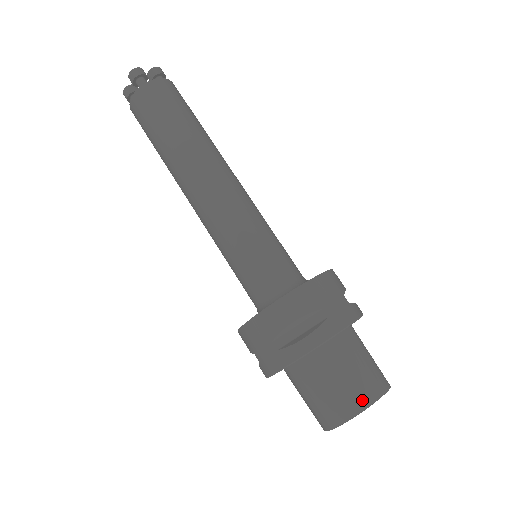
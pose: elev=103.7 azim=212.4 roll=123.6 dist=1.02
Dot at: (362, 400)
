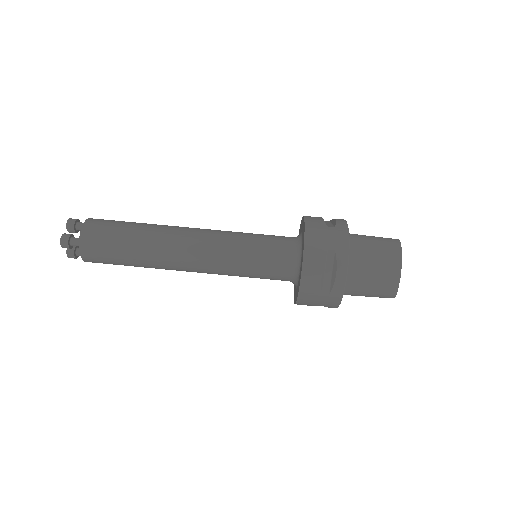
Dot at: (395, 266)
